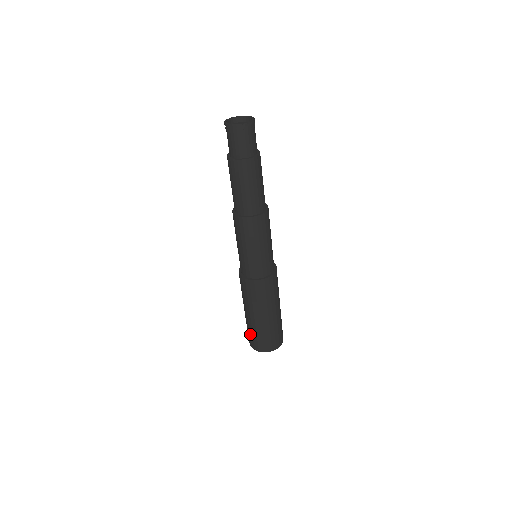
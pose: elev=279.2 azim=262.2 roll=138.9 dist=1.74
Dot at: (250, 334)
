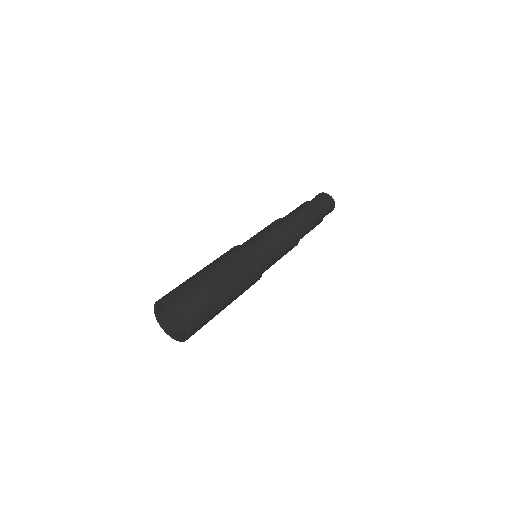
Dot at: occluded
